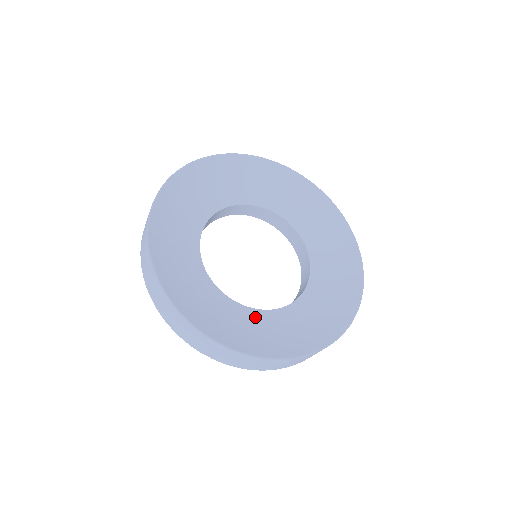
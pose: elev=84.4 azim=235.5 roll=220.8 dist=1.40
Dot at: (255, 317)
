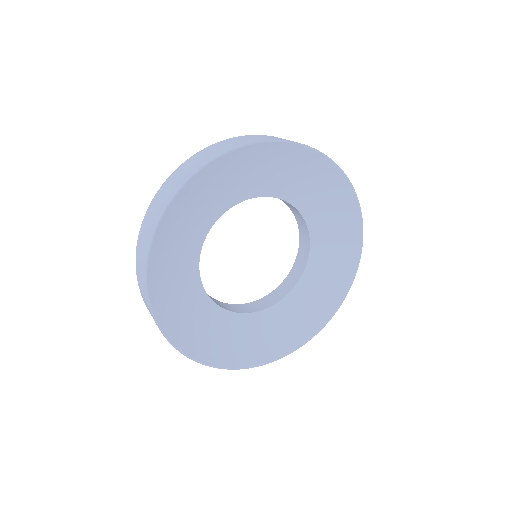
Dot at: (257, 321)
